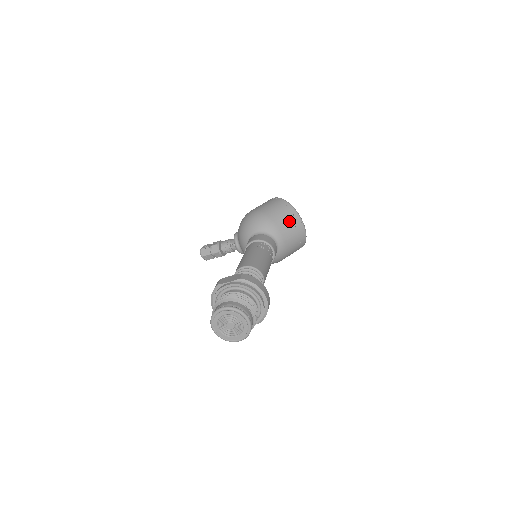
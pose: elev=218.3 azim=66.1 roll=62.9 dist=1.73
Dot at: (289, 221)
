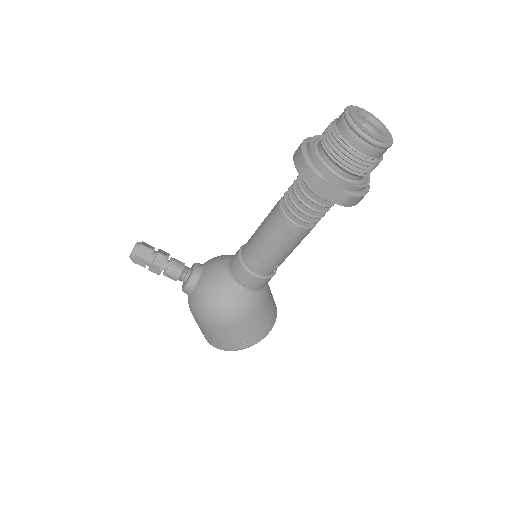
Dot at: occluded
